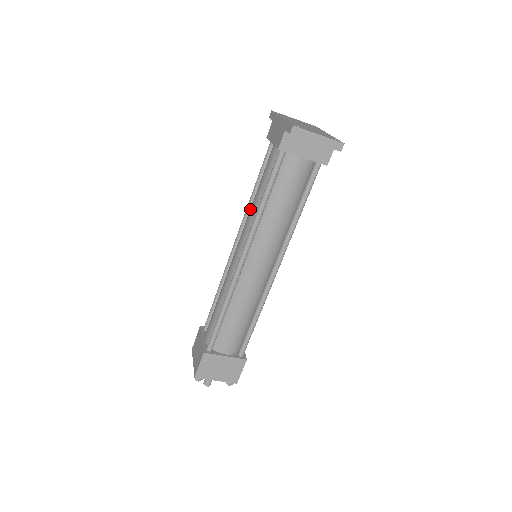
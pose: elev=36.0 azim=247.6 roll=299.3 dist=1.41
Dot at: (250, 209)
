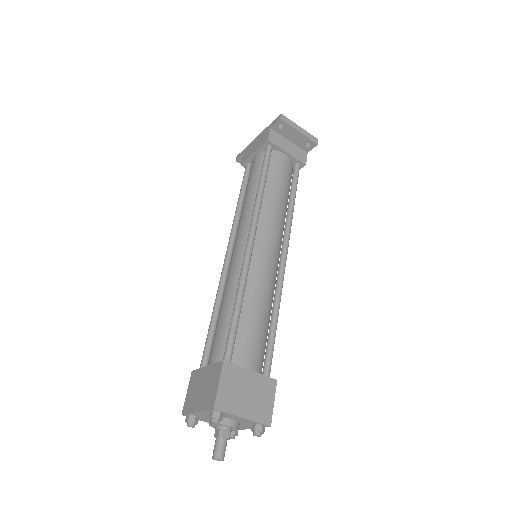
Dot at: (242, 208)
